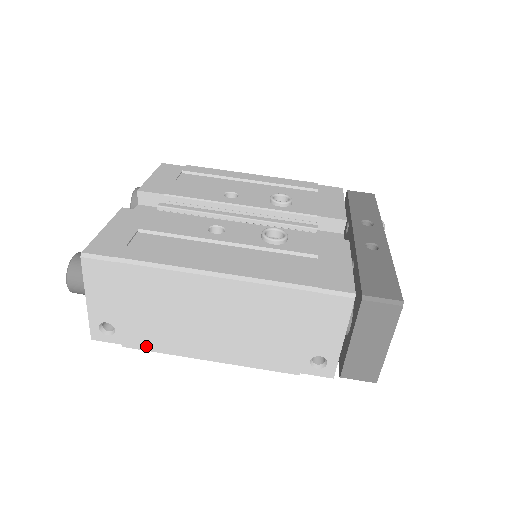
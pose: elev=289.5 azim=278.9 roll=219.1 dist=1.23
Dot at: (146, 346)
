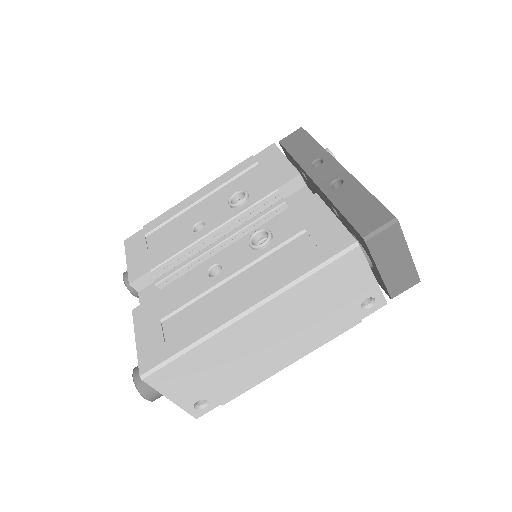
Dot at: (238, 392)
